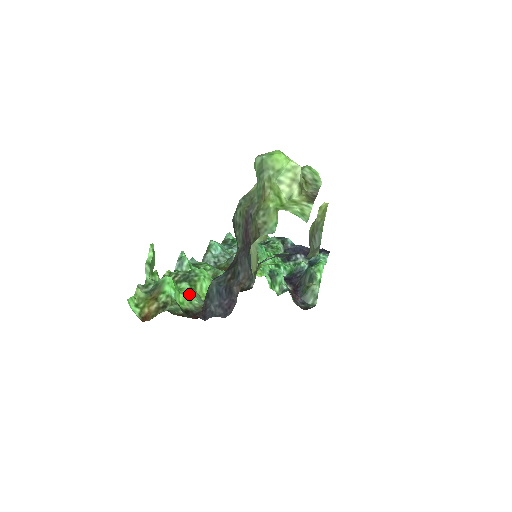
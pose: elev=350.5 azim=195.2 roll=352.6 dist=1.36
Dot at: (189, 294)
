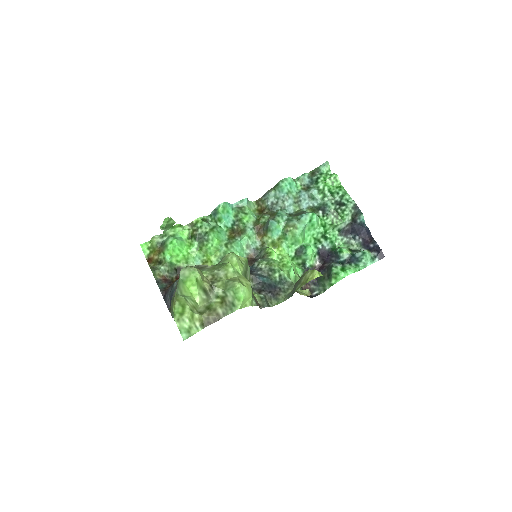
Dot at: (190, 255)
